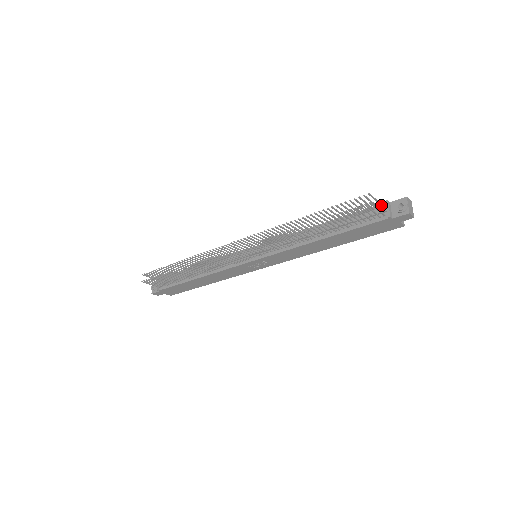
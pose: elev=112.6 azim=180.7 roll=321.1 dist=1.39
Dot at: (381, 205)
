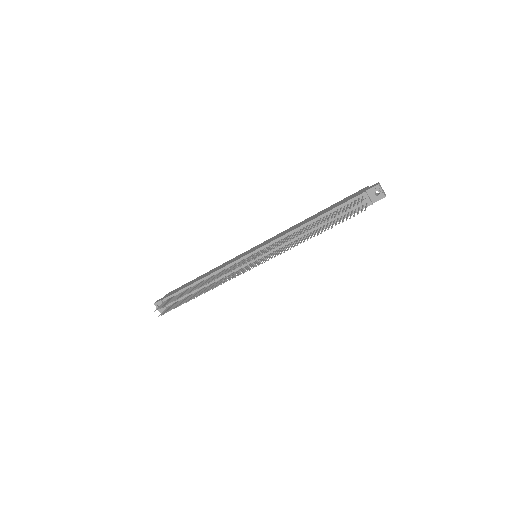
Dot at: (362, 198)
